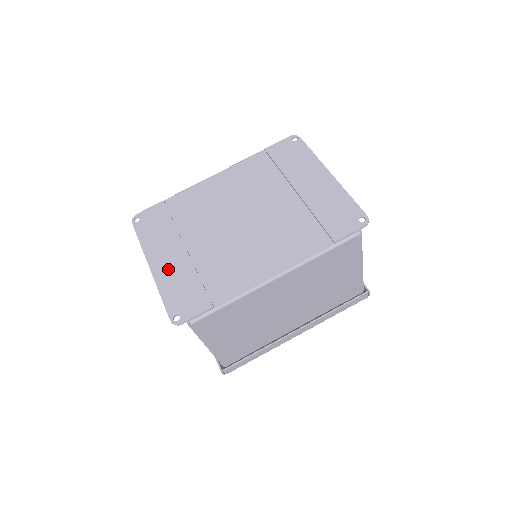
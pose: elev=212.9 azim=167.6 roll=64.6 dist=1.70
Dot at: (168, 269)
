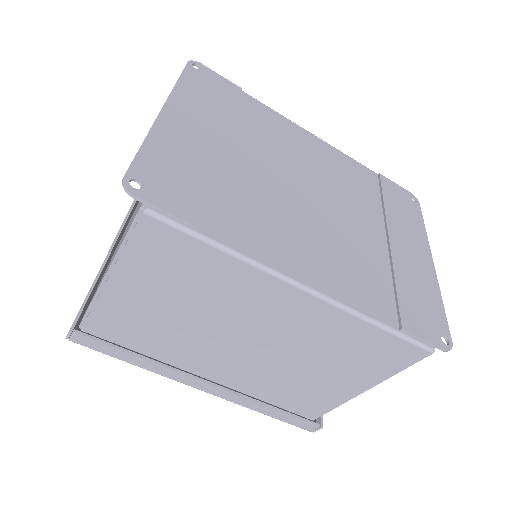
Dot at: (183, 134)
